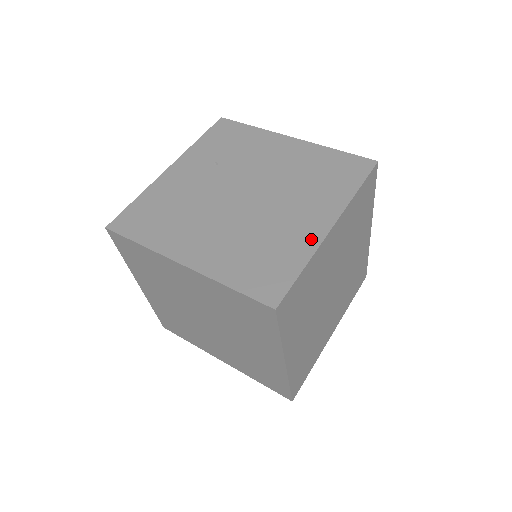
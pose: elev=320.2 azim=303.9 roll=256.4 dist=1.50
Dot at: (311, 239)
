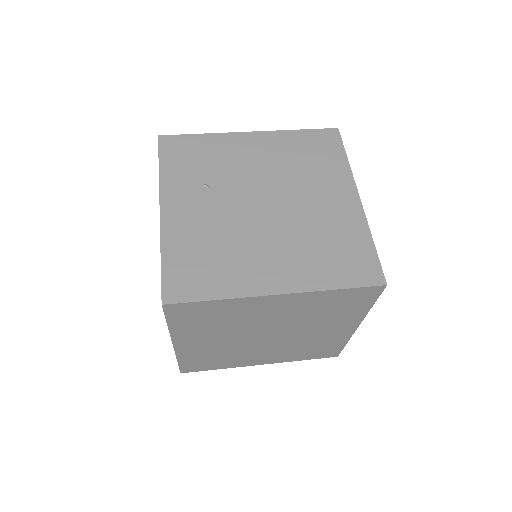
Dot at: (355, 216)
